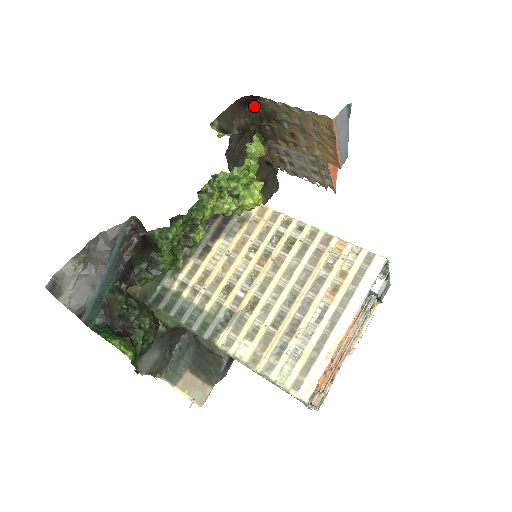
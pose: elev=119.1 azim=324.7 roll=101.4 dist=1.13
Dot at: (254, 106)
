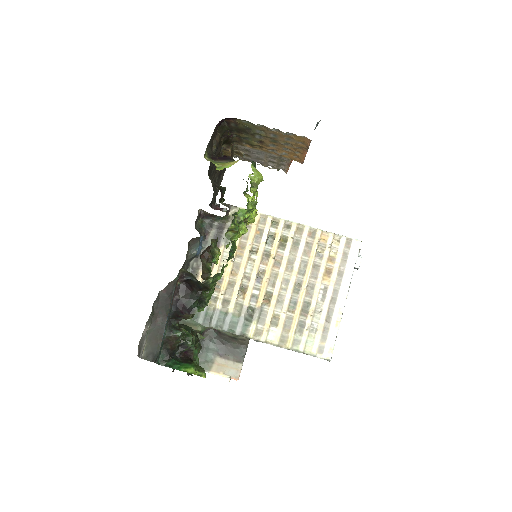
Dot at: (226, 122)
